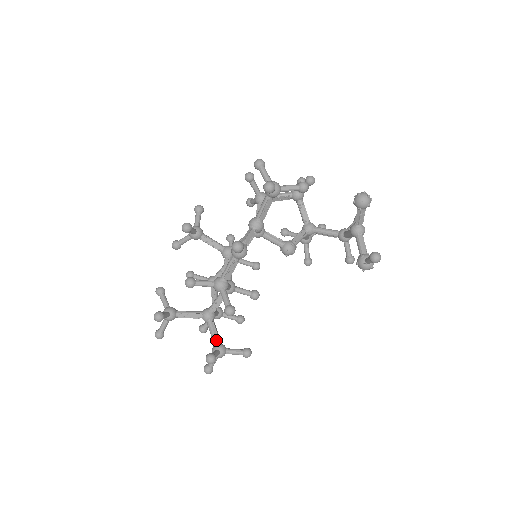
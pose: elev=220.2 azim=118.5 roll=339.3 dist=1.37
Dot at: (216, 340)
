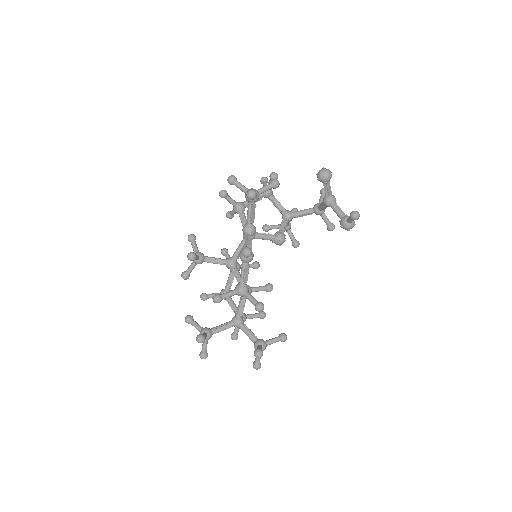
Dot at: (254, 338)
